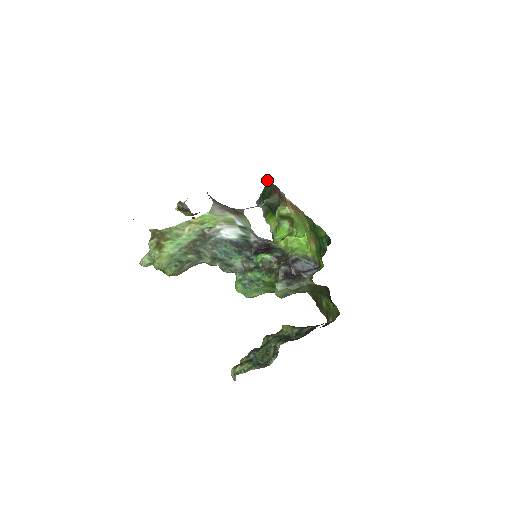
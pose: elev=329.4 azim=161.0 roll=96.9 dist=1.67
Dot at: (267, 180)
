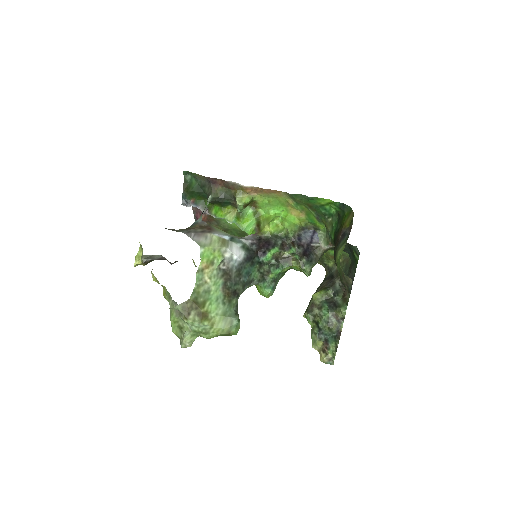
Dot at: (184, 175)
